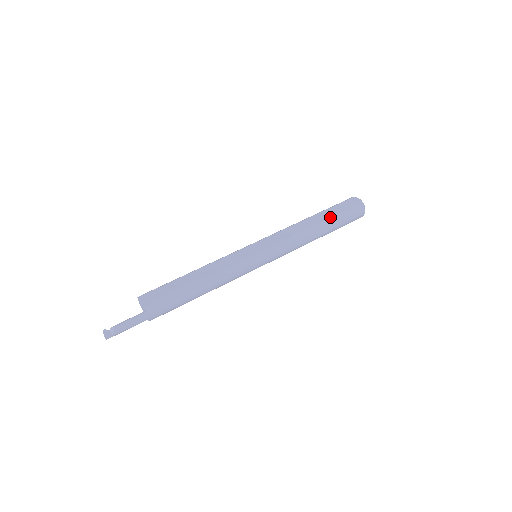
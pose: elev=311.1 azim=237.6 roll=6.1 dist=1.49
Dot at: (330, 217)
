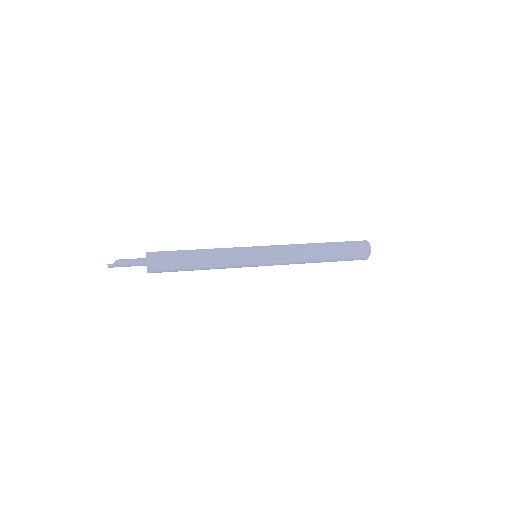
Dot at: (331, 242)
